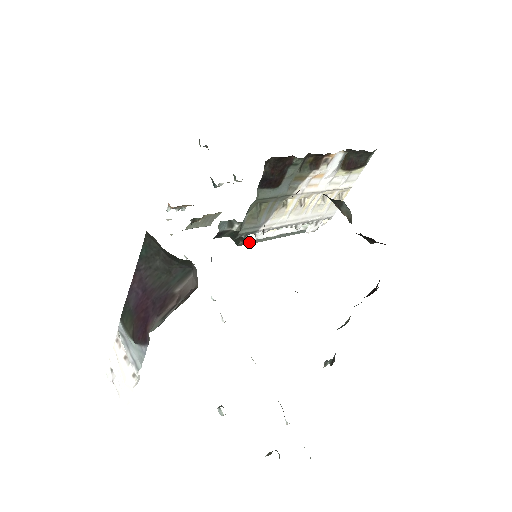
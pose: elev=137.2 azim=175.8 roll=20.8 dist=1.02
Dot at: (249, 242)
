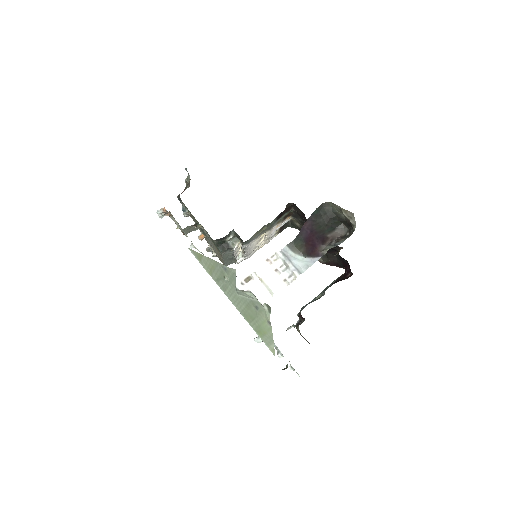
Dot at: (224, 252)
